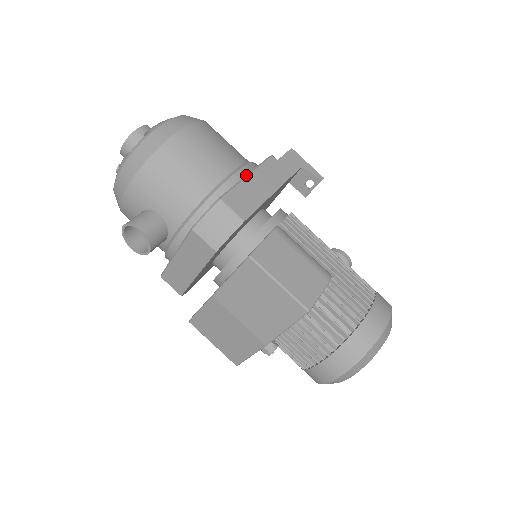
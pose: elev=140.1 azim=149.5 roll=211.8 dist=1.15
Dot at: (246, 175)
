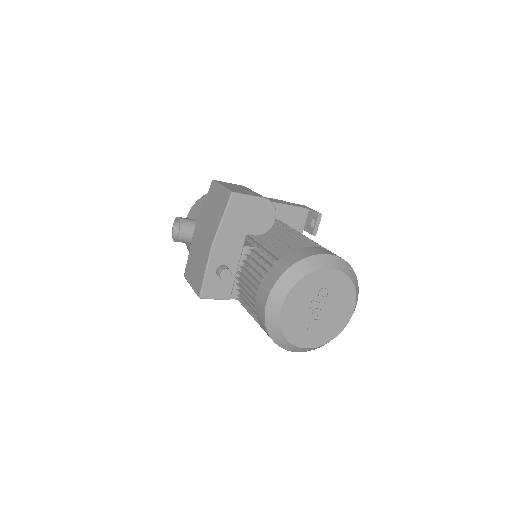
Dot at: occluded
